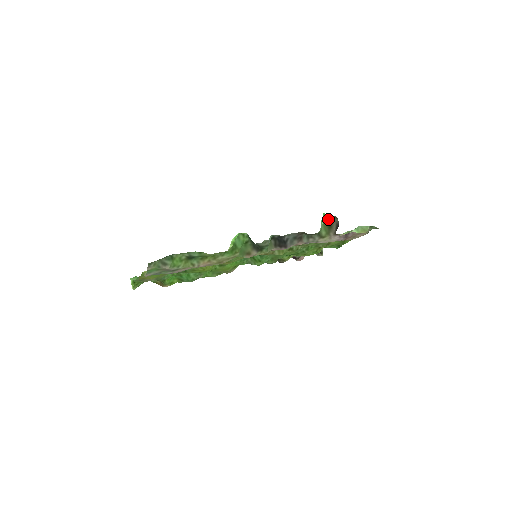
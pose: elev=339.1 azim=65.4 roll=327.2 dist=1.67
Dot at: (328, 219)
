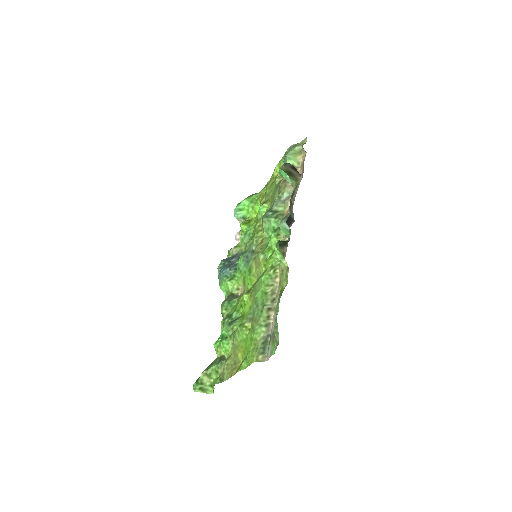
Dot at: occluded
